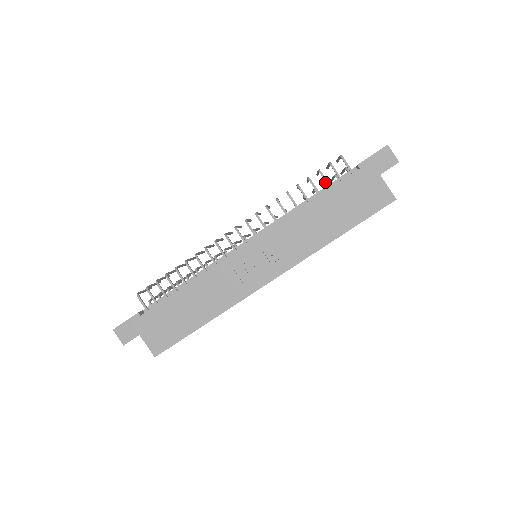
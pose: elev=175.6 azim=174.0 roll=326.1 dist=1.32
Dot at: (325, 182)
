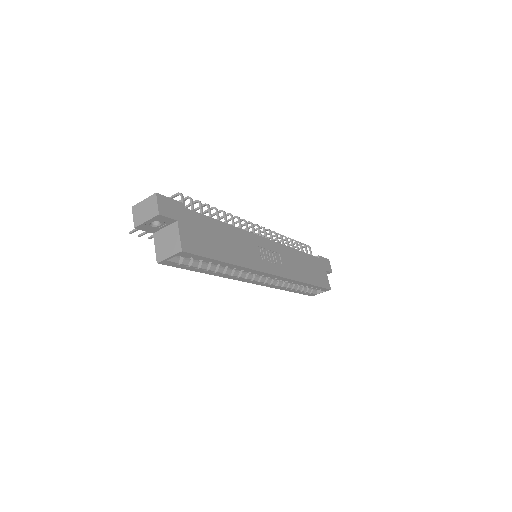
Dot at: occluded
